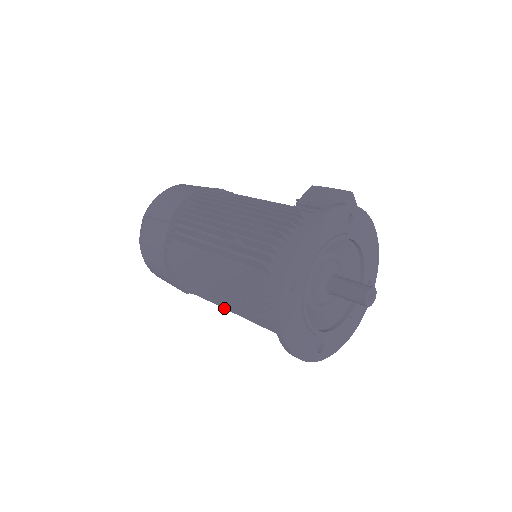
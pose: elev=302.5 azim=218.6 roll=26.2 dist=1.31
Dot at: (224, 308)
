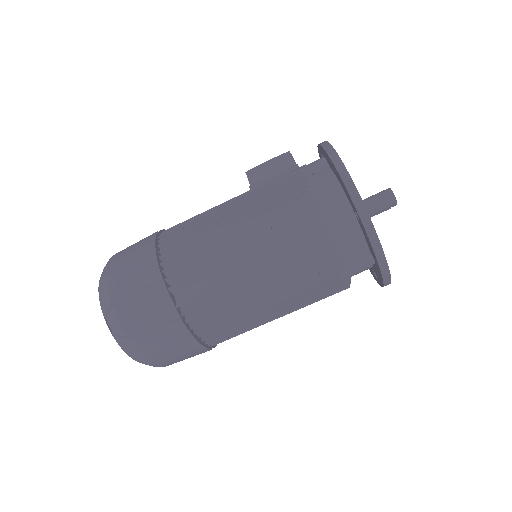
Dot at: occluded
